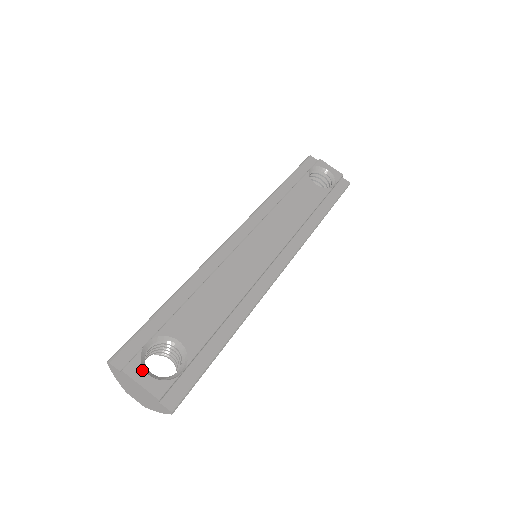
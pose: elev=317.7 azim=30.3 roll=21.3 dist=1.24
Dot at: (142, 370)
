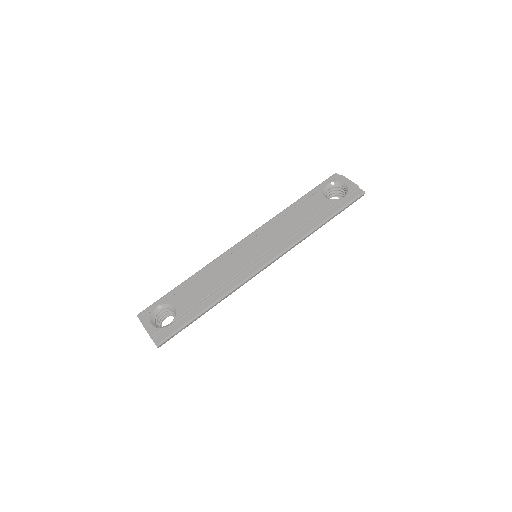
Dot at: (149, 321)
